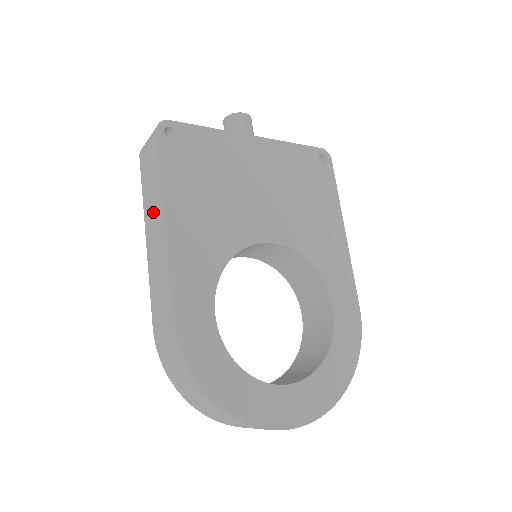
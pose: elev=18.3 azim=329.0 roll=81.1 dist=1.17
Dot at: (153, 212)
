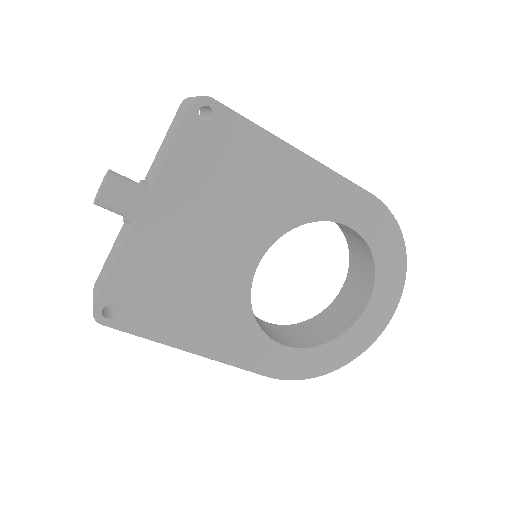
Dot at: occluded
